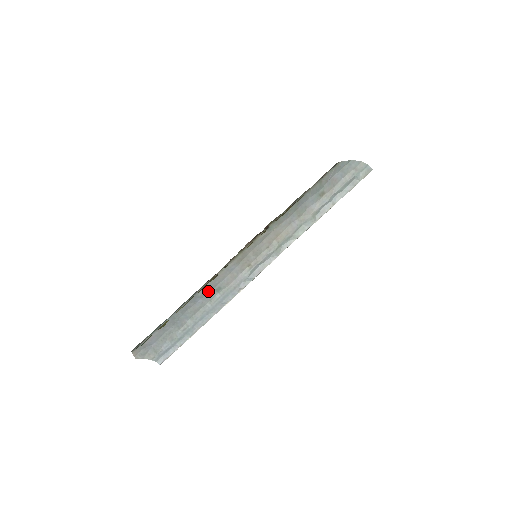
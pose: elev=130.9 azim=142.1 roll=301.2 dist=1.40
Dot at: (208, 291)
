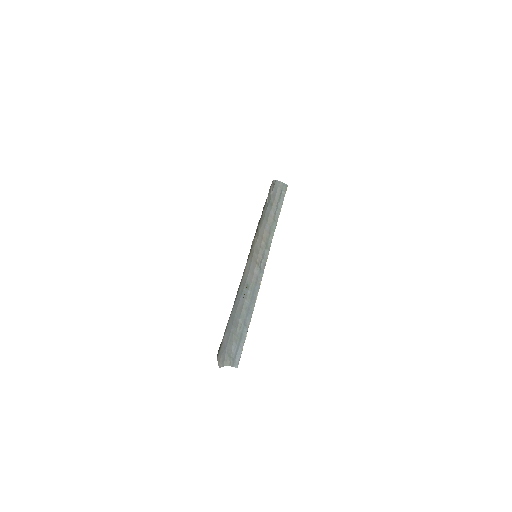
Dot at: (243, 288)
